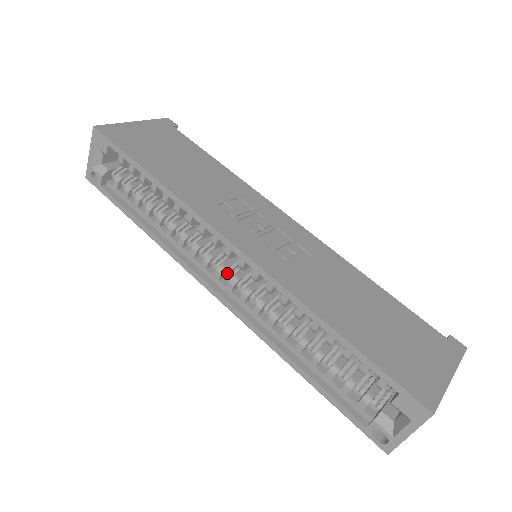
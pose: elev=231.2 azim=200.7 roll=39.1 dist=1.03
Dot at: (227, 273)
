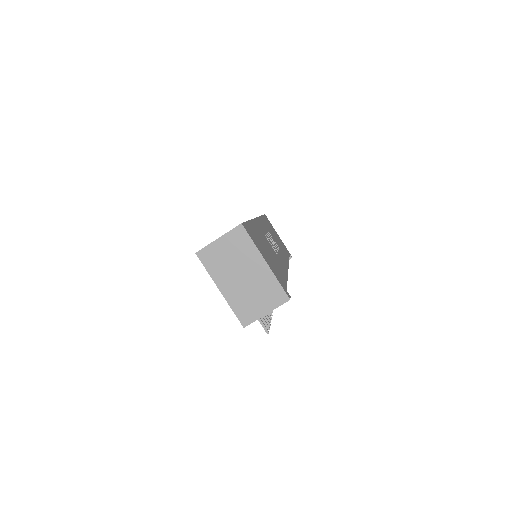
Dot at: occluded
